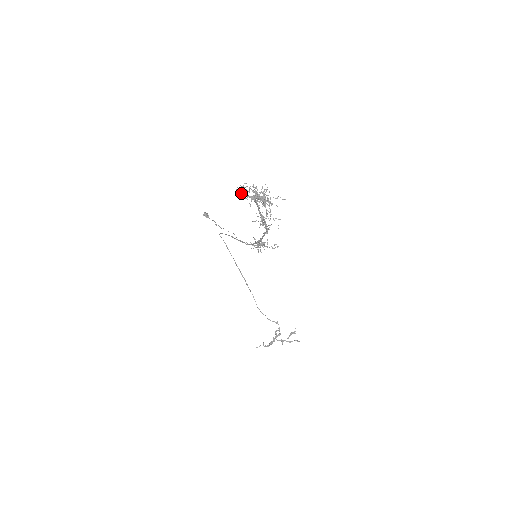
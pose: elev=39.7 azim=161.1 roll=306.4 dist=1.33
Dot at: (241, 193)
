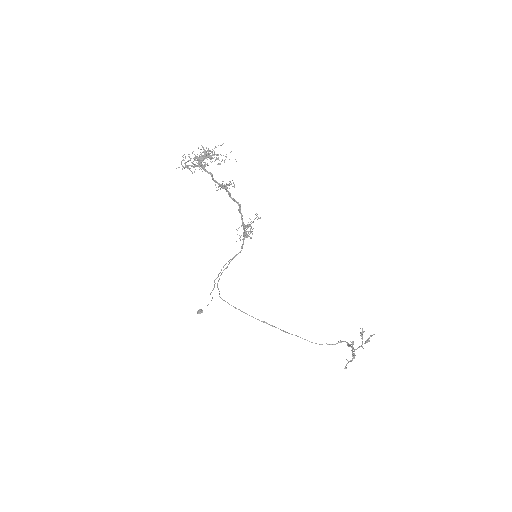
Dot at: (187, 167)
